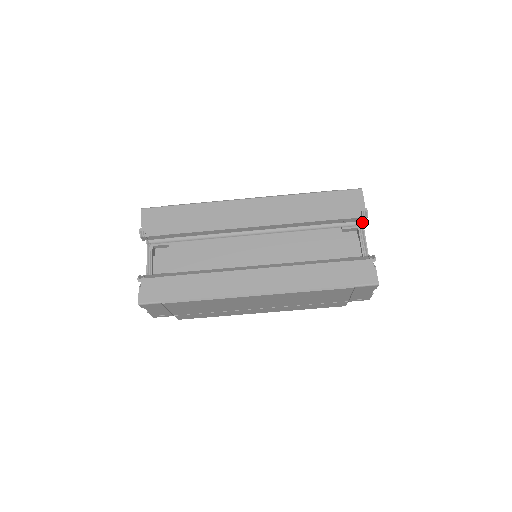
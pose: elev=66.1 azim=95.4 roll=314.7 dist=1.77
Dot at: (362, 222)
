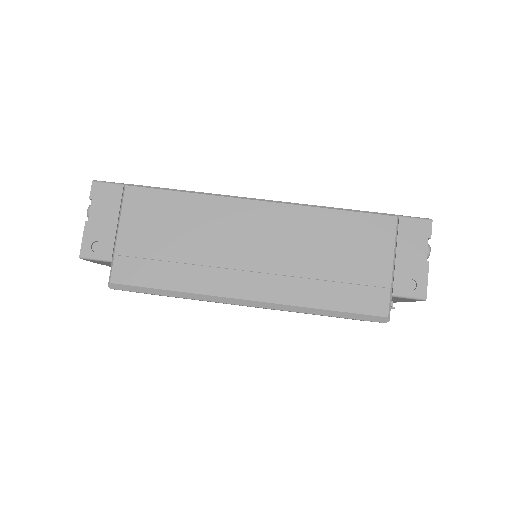
Dot at: occluded
